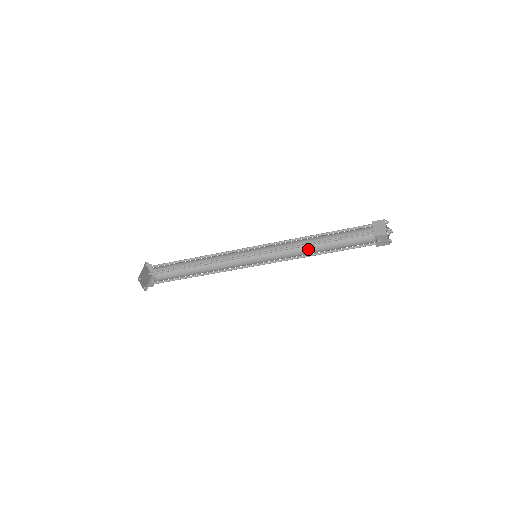
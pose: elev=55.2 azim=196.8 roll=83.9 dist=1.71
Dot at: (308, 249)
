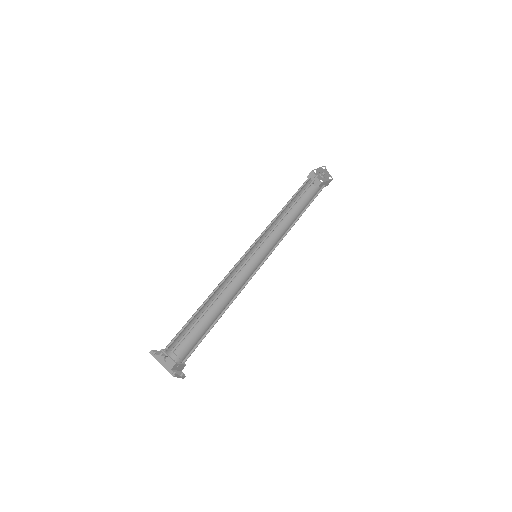
Dot at: (279, 218)
